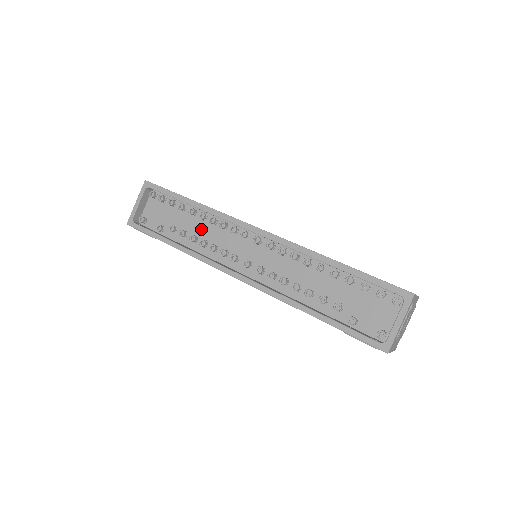
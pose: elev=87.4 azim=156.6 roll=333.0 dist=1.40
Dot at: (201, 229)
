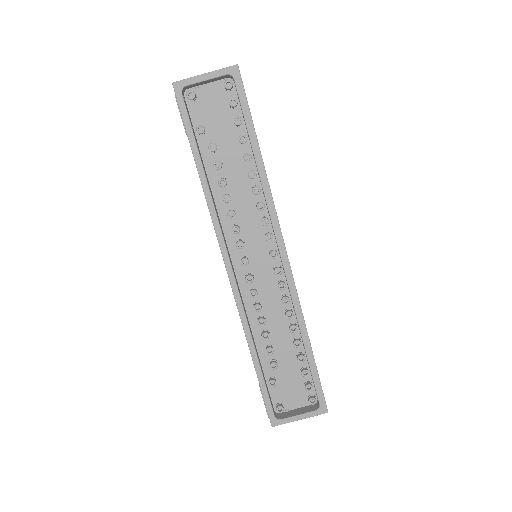
Dot at: (238, 182)
